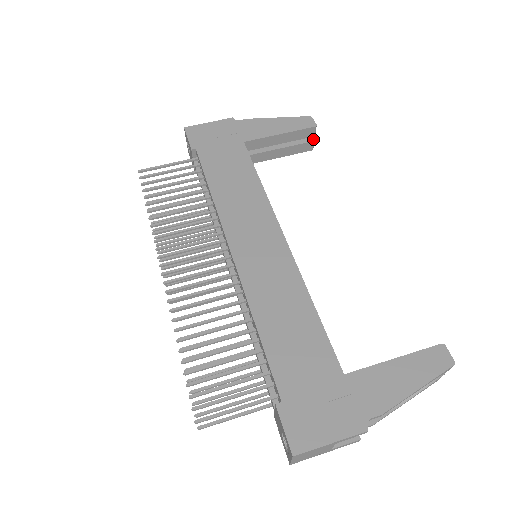
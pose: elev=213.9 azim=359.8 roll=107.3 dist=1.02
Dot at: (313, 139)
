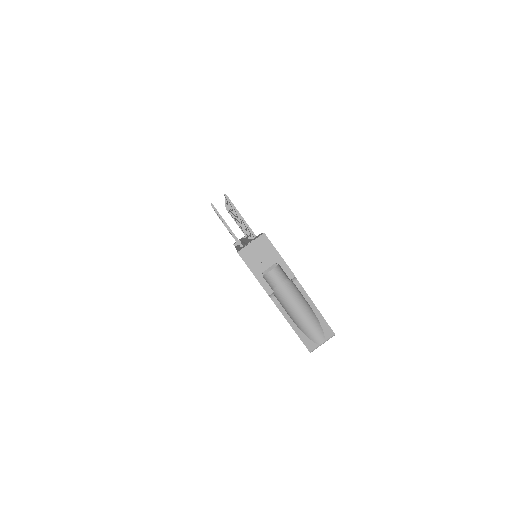
Dot at: occluded
